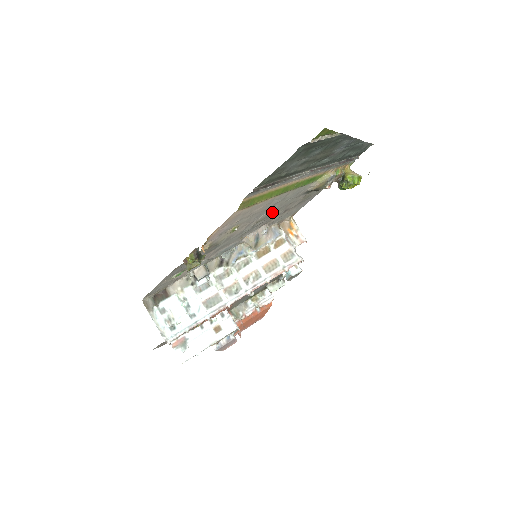
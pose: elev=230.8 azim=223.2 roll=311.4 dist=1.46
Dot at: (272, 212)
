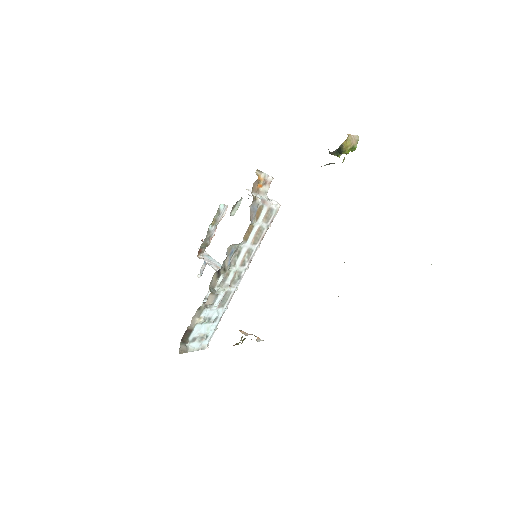
Dot at: occluded
